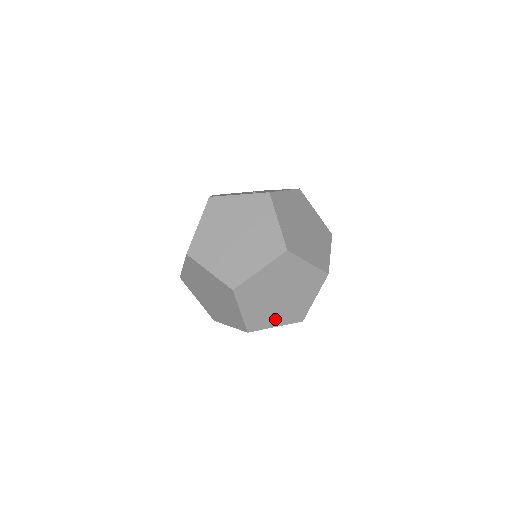
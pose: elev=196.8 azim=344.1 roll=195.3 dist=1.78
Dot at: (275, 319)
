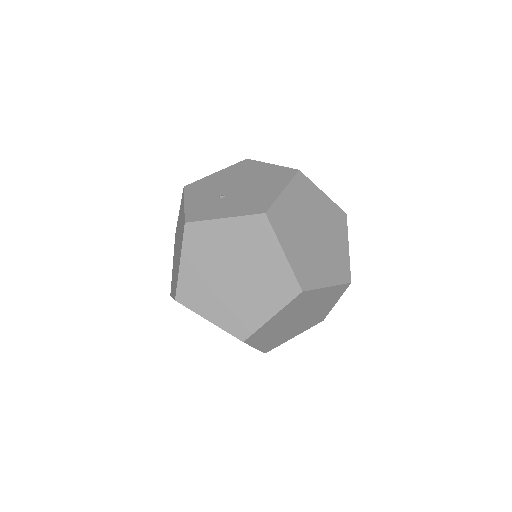
Dot at: occluded
